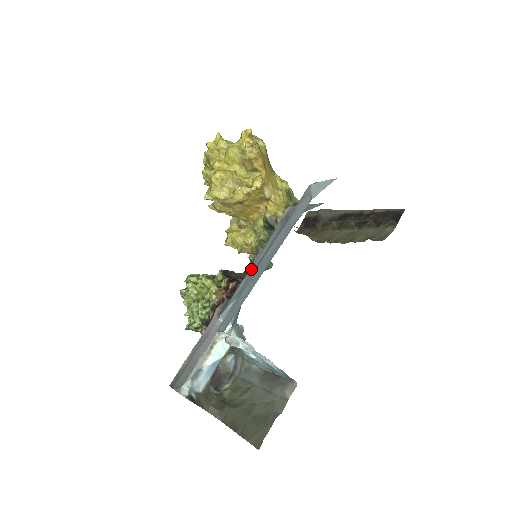
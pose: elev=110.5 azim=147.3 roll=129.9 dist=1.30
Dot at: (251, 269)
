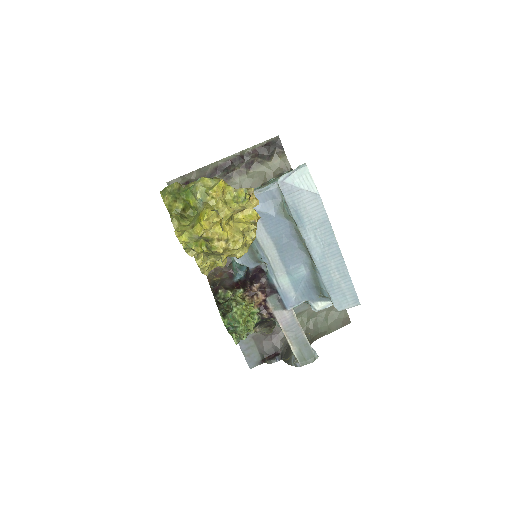
Dot at: (276, 266)
